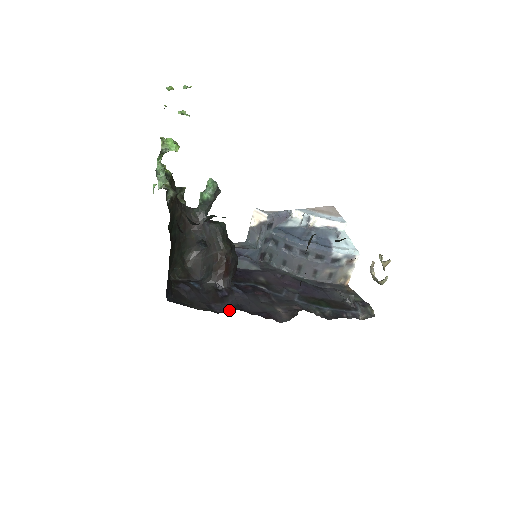
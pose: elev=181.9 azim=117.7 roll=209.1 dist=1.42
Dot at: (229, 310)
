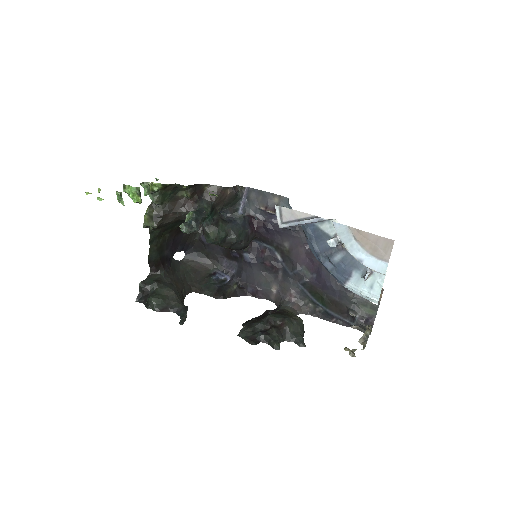
Dot at: (234, 270)
